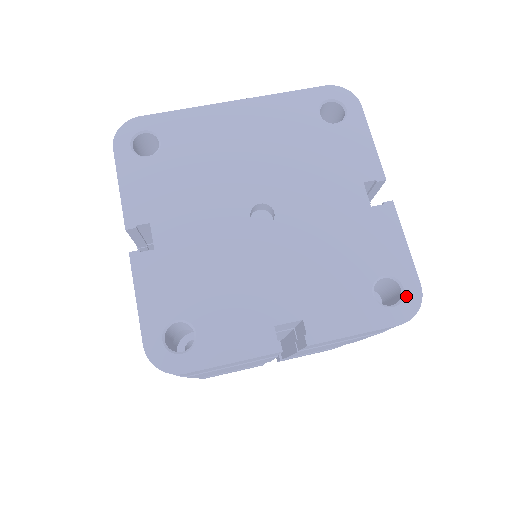
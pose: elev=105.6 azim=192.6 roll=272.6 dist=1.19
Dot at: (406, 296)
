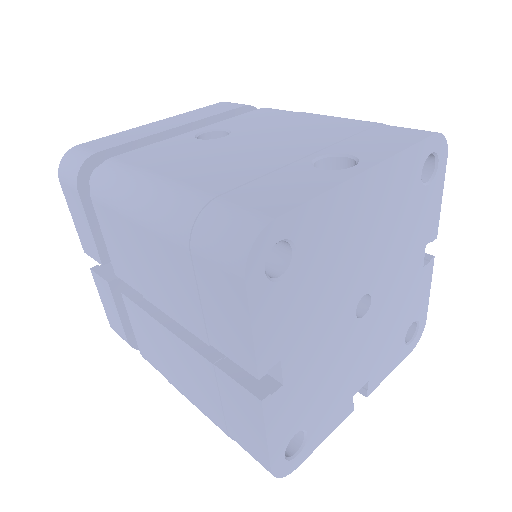
Dot at: (419, 331)
